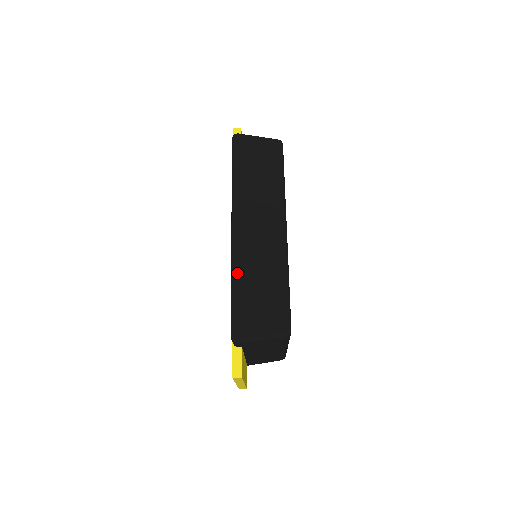
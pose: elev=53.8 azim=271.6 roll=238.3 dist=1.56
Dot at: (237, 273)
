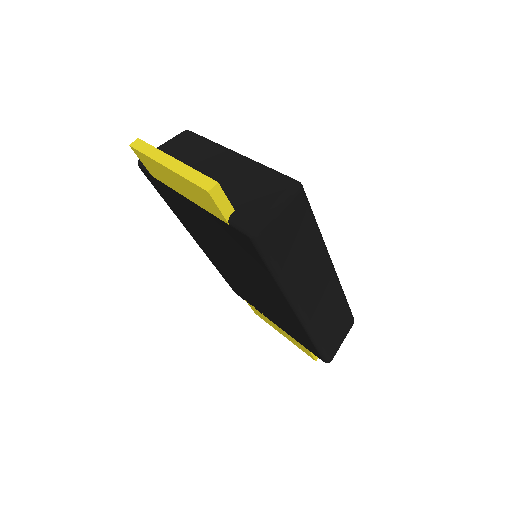
Dot at: occluded
